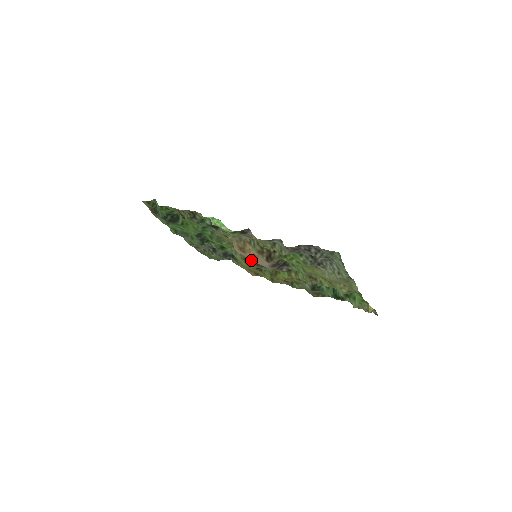
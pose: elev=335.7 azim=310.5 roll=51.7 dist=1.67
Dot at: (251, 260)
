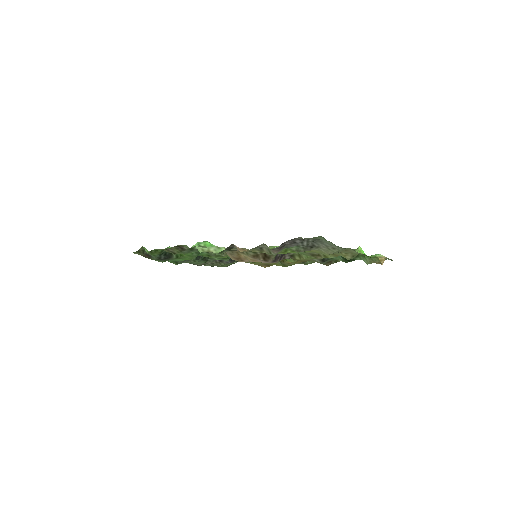
Dot at: occluded
